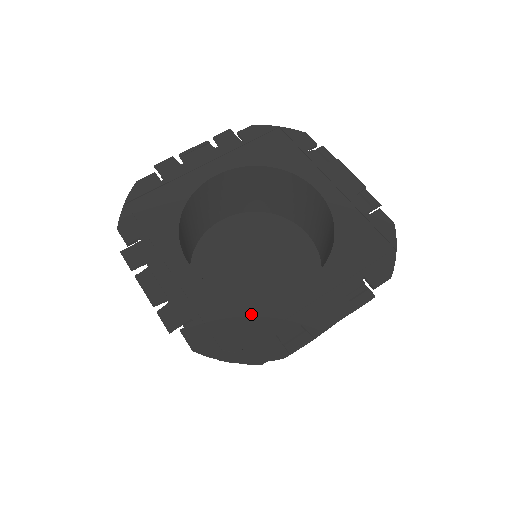
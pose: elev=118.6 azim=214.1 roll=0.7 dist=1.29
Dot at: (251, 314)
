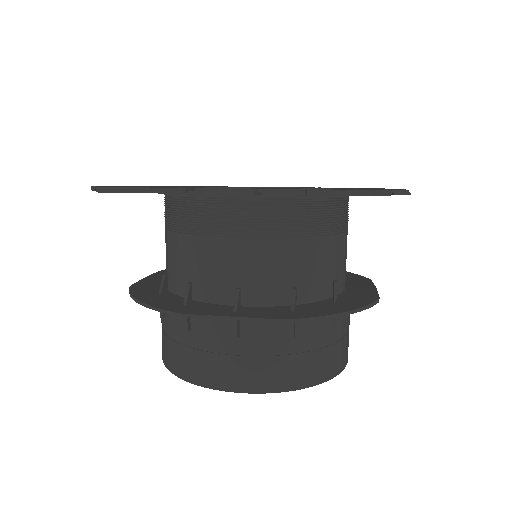
Dot at: occluded
